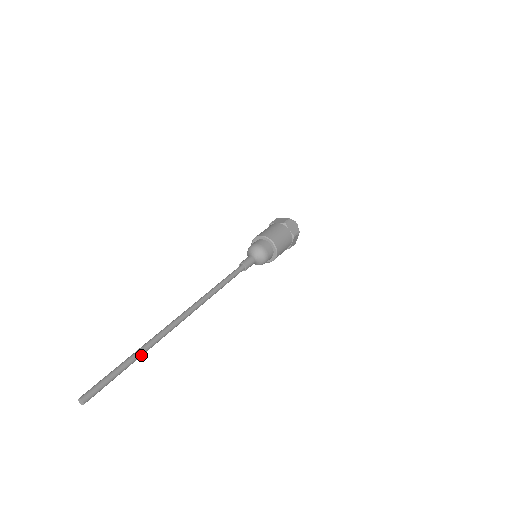
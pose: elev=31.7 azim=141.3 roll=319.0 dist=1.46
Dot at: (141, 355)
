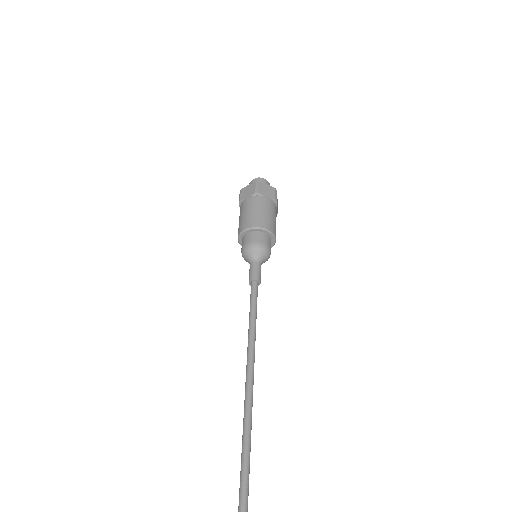
Dot at: (247, 496)
